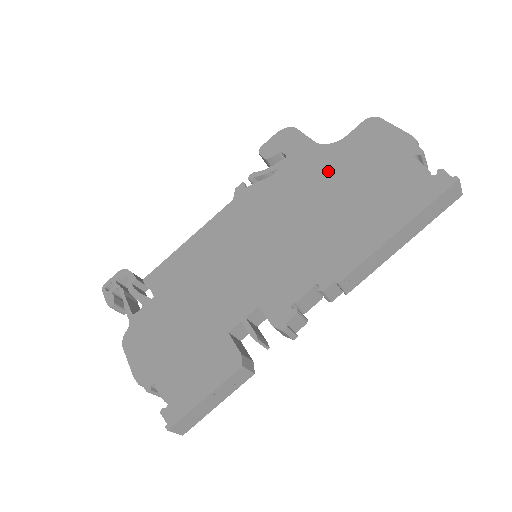
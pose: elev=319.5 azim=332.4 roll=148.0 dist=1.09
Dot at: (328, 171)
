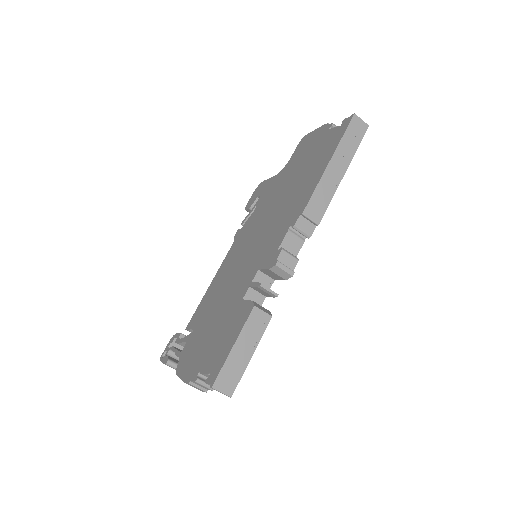
Dot at: (284, 179)
